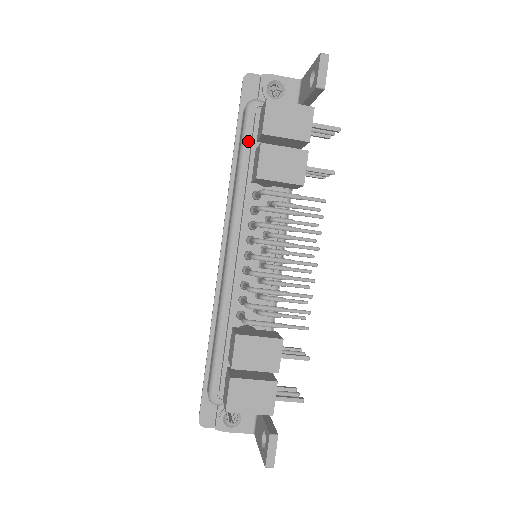
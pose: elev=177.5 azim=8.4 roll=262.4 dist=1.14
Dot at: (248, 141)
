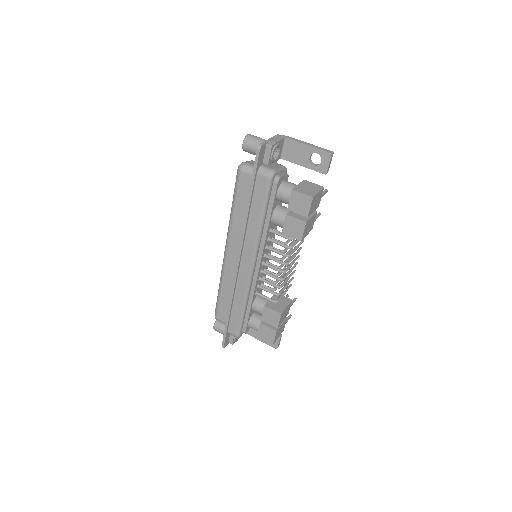
Dot at: (269, 201)
